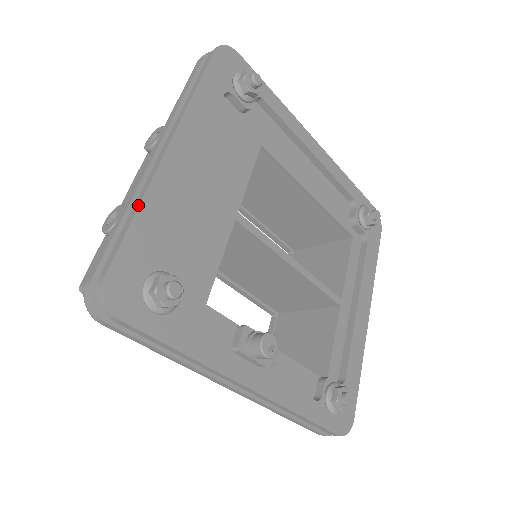
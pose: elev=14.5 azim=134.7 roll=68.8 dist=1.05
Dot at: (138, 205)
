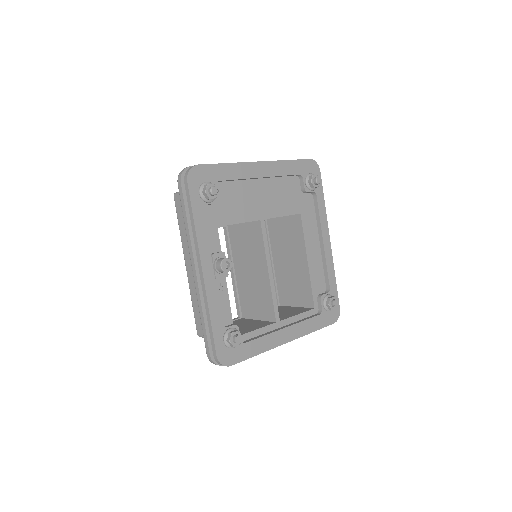
Dot at: (229, 163)
